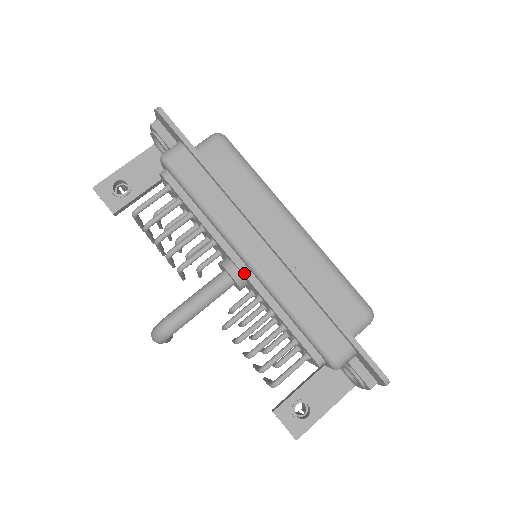
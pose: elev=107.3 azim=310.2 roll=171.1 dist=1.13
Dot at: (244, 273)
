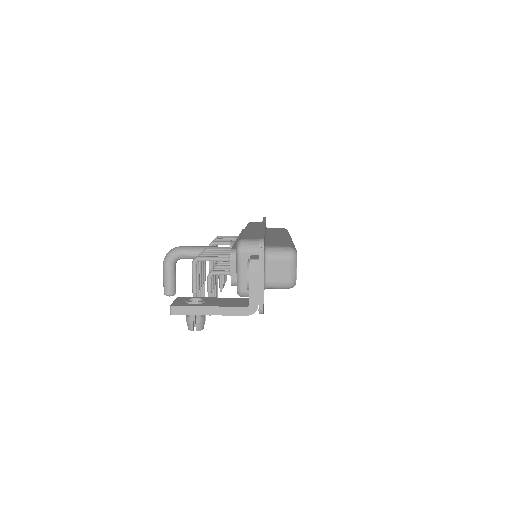
Dot at: (238, 238)
